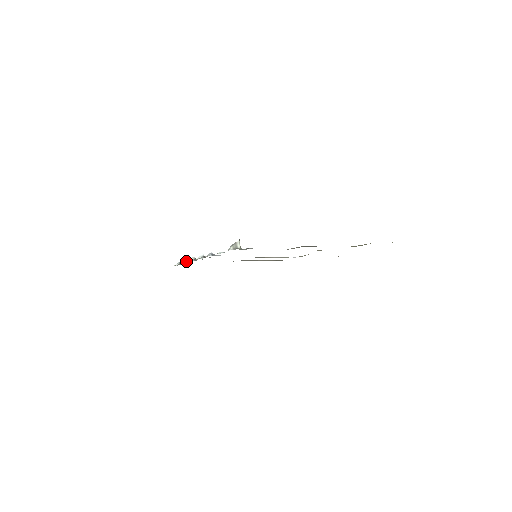
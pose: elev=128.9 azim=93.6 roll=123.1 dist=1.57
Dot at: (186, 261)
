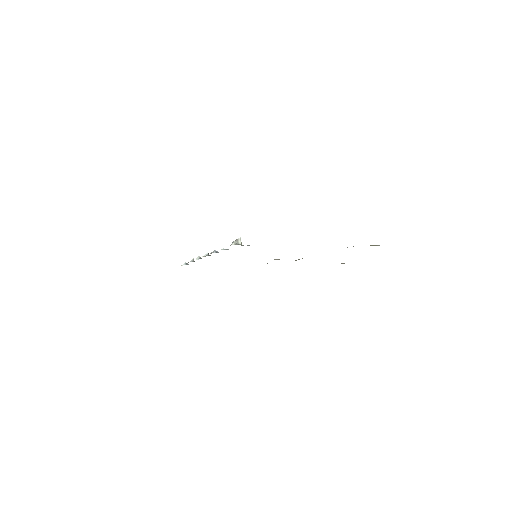
Dot at: (192, 261)
